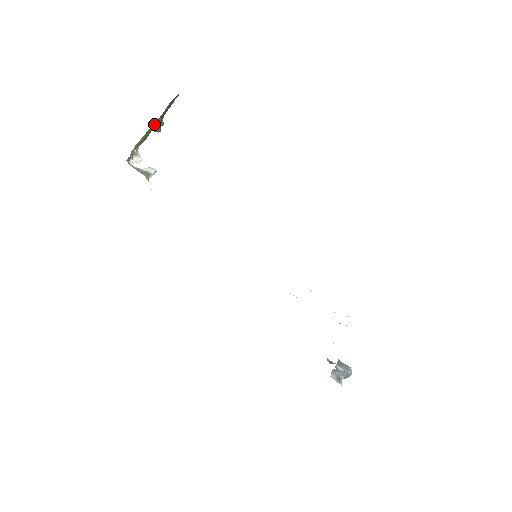
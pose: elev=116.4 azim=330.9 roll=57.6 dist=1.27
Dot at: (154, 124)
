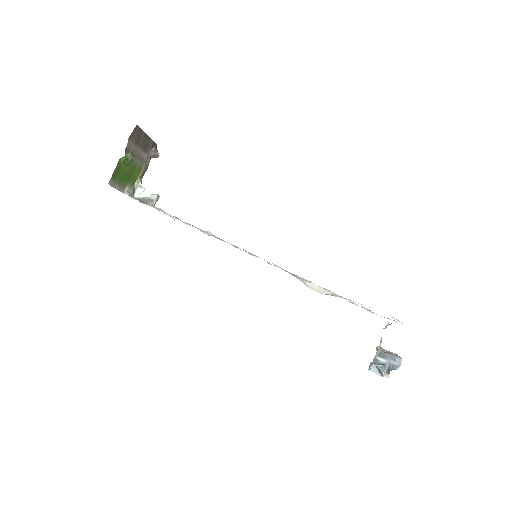
Dot at: (122, 164)
